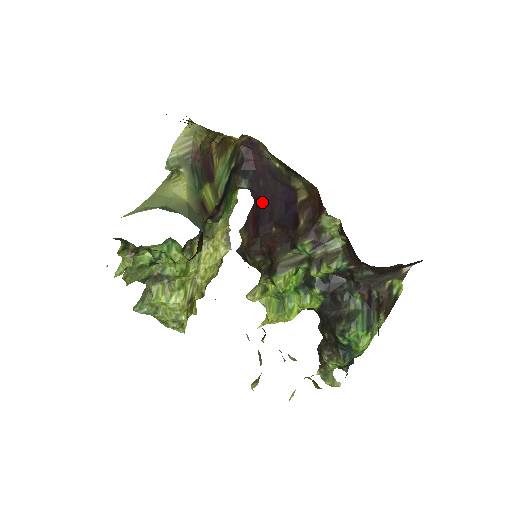
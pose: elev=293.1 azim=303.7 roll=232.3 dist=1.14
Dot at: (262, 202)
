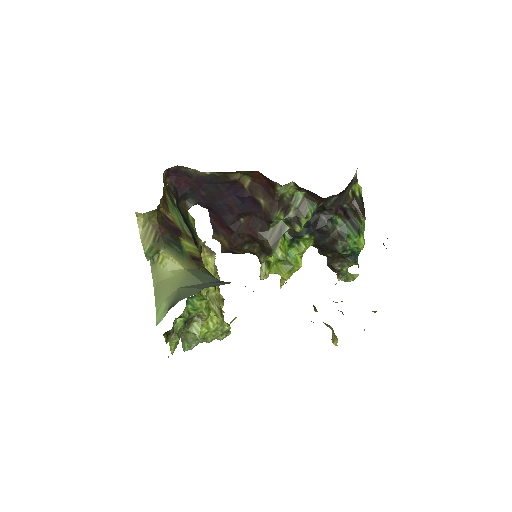
Dot at: (215, 206)
